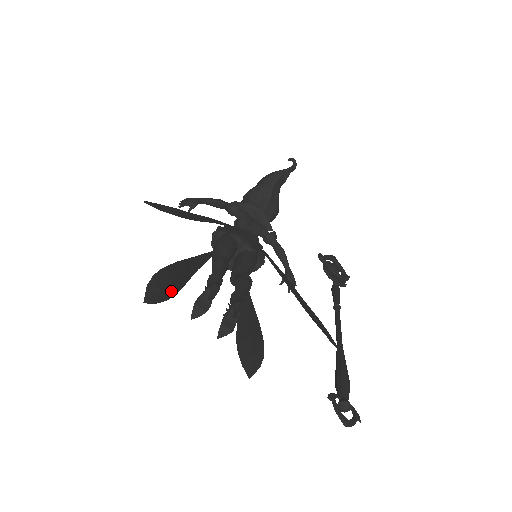
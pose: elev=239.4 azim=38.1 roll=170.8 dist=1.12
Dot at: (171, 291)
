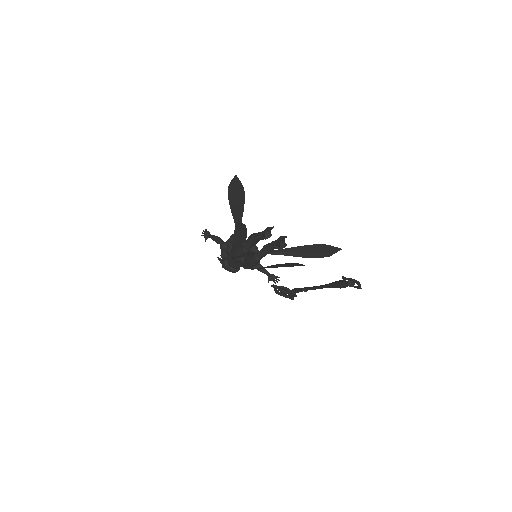
Dot at: (245, 235)
